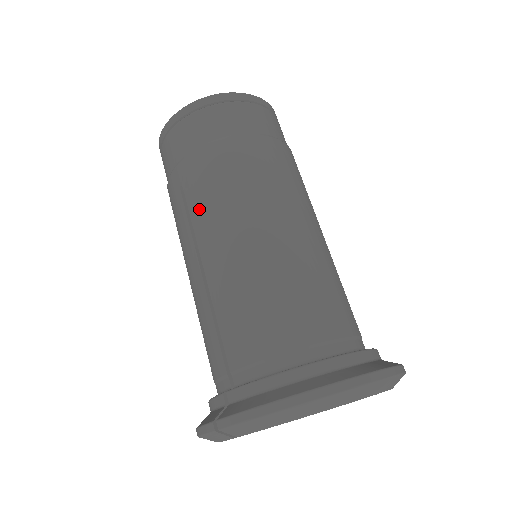
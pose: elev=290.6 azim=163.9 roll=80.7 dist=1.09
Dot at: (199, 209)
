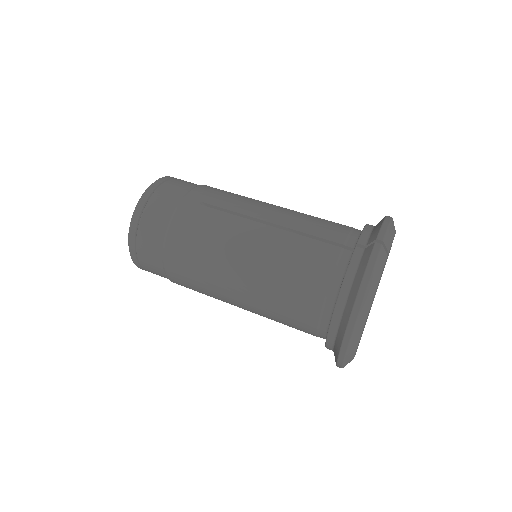
Dot at: (231, 203)
